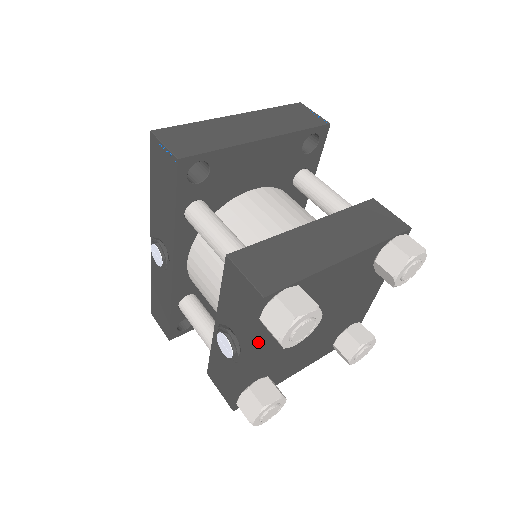
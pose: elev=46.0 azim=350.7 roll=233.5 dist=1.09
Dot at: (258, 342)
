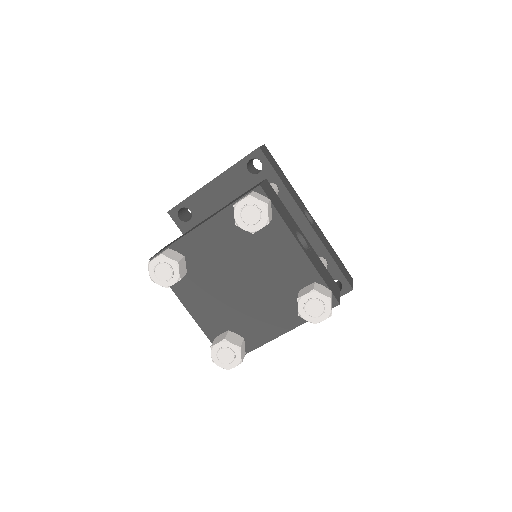
Dot at: (182, 294)
